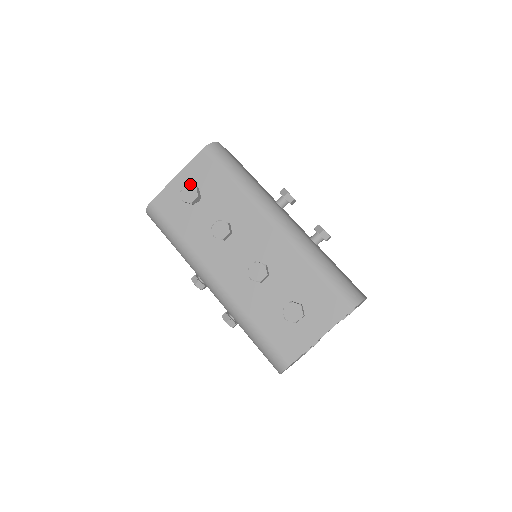
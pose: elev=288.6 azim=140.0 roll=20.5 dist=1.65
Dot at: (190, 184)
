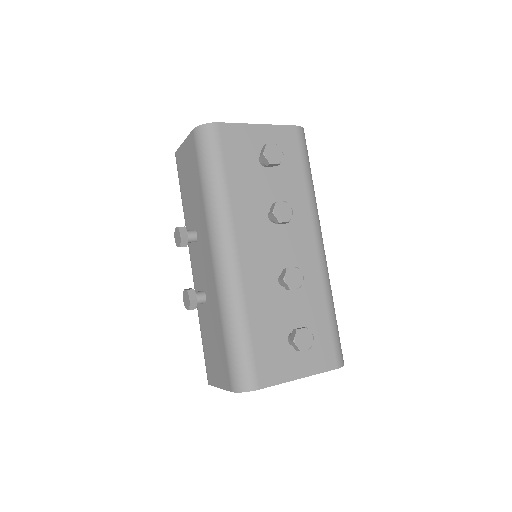
Dot at: occluded
